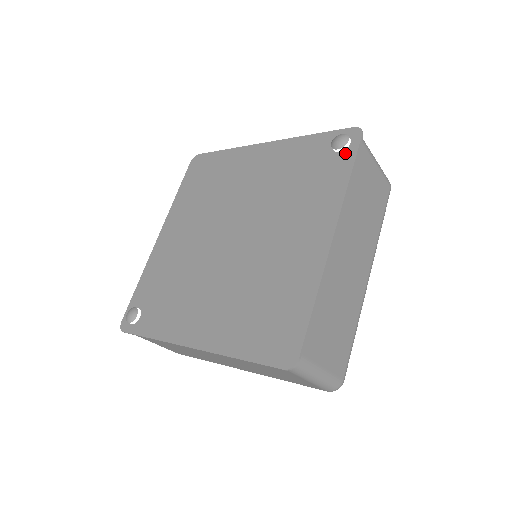
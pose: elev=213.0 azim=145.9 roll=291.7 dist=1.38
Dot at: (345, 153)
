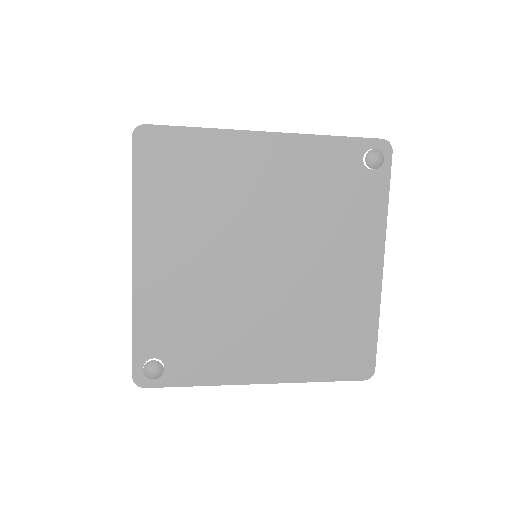
Dot at: (379, 172)
